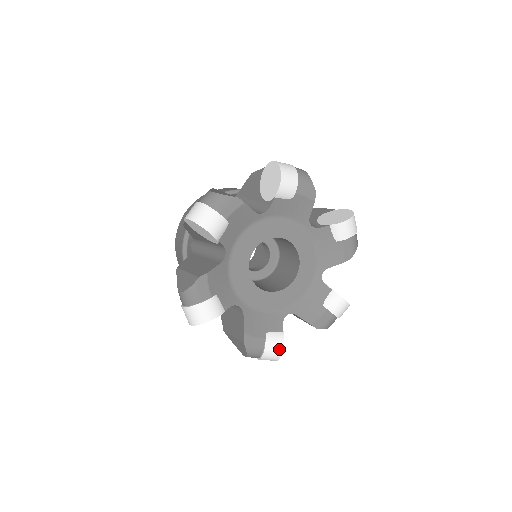
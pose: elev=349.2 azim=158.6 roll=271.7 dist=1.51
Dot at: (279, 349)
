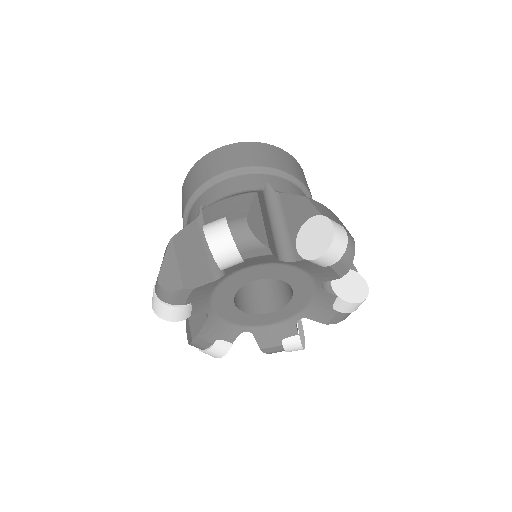
Dot at: (299, 348)
